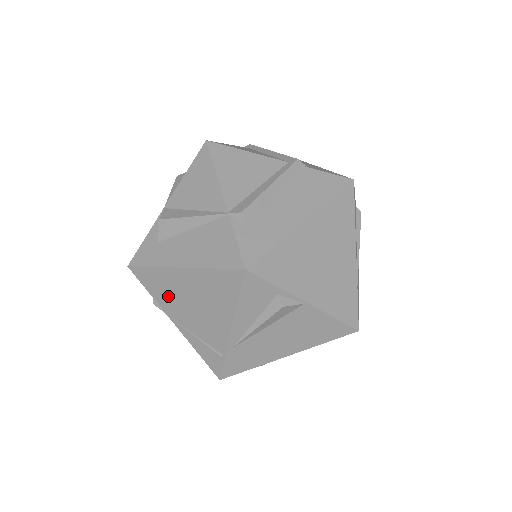
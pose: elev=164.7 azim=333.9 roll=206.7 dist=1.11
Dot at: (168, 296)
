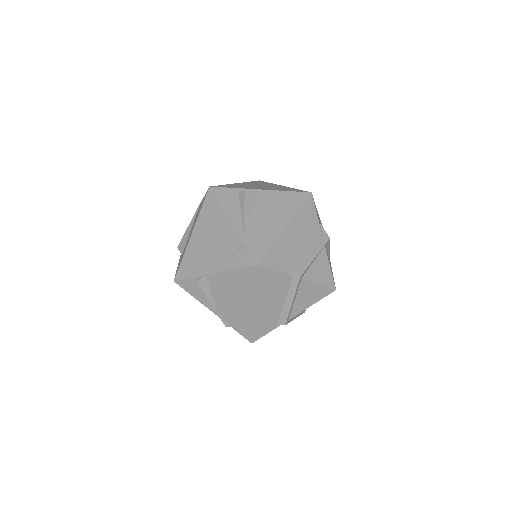
Dot at: (199, 261)
